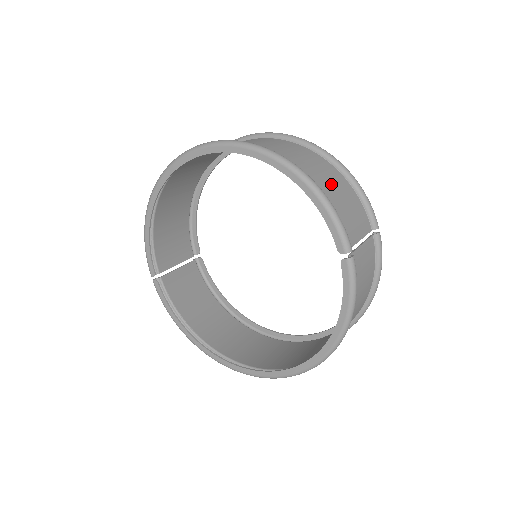
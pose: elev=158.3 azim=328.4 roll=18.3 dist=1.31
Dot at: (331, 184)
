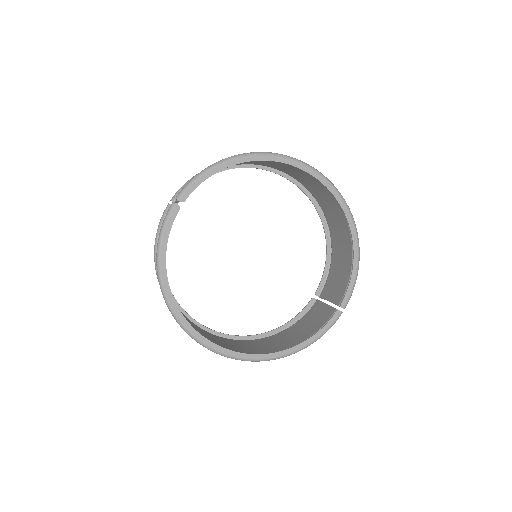
Dot at: (343, 261)
